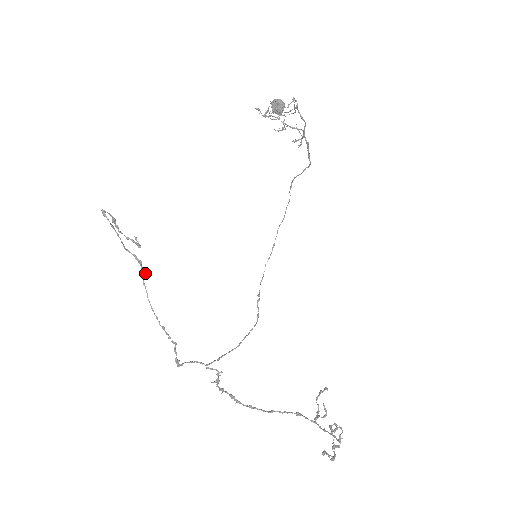
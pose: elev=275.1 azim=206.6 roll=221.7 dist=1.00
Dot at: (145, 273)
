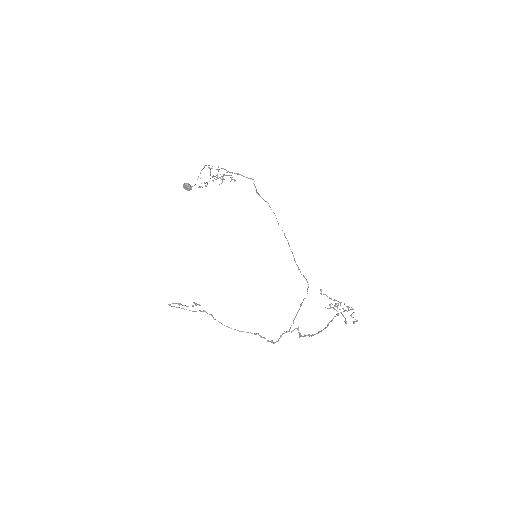
Dot at: (211, 314)
